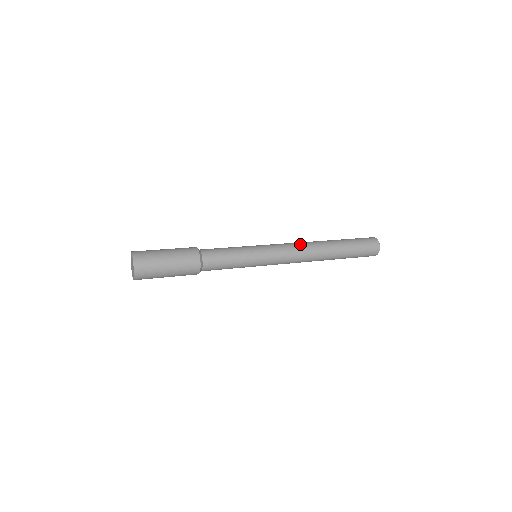
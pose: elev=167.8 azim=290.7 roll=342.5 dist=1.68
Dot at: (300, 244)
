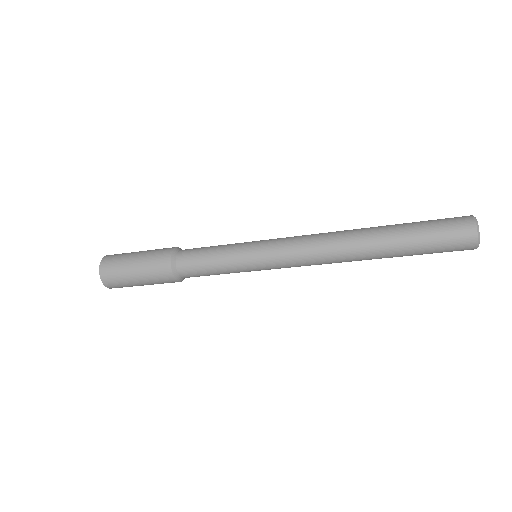
Dot at: occluded
